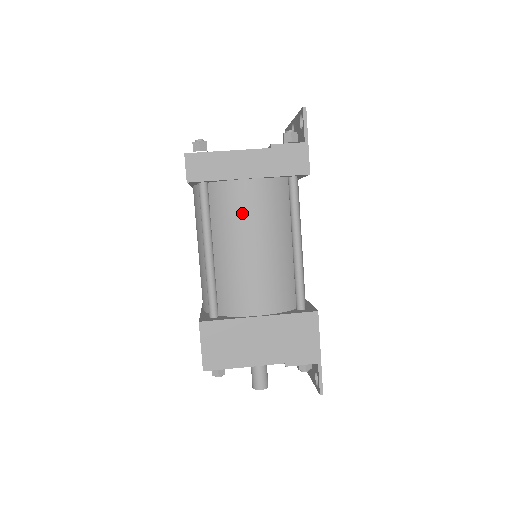
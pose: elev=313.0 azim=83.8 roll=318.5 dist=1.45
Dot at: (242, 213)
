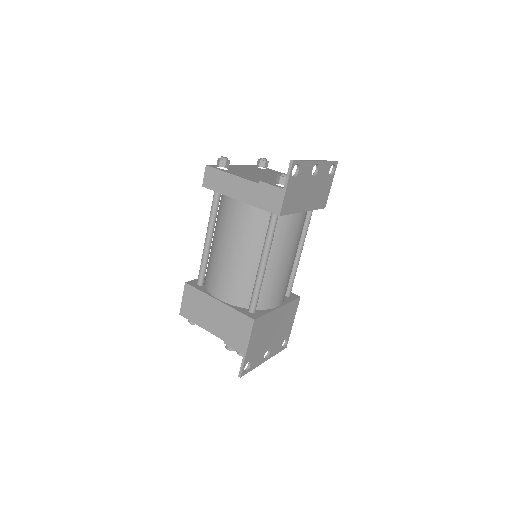
Dot at: (229, 223)
